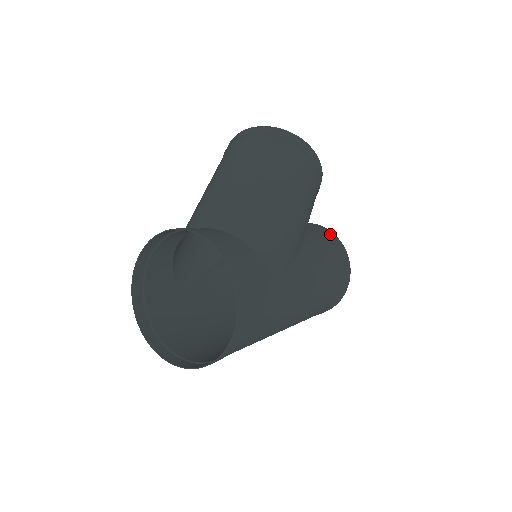
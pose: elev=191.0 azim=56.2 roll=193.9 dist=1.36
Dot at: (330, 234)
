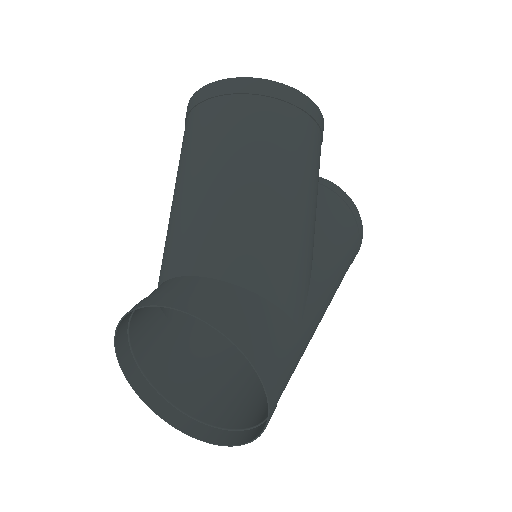
Dot at: (336, 192)
